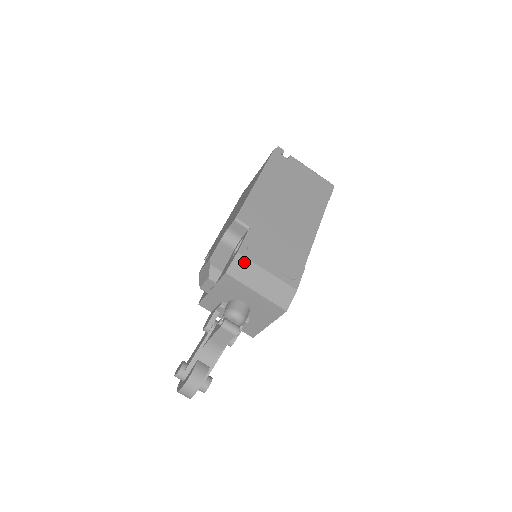
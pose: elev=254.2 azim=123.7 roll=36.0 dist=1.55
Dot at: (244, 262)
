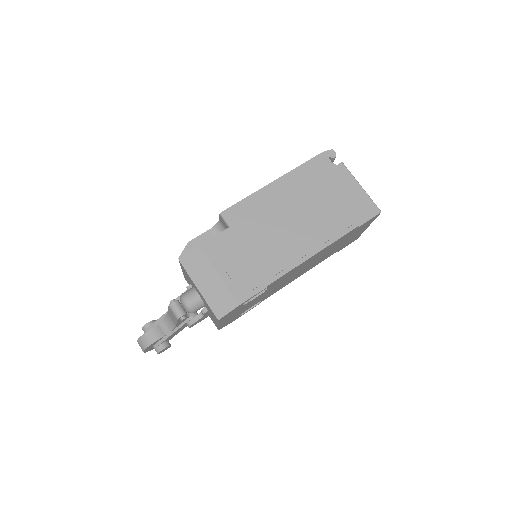
Dot at: (201, 257)
